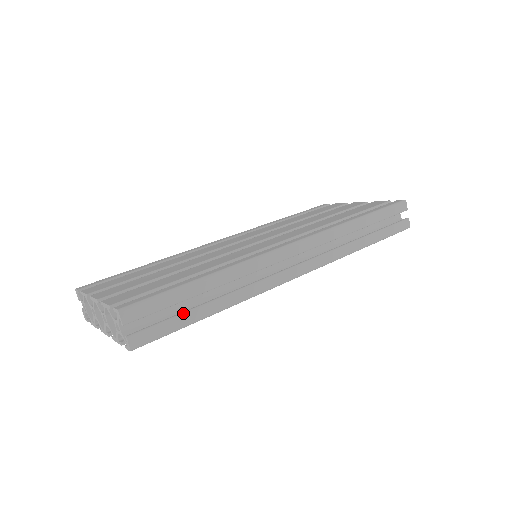
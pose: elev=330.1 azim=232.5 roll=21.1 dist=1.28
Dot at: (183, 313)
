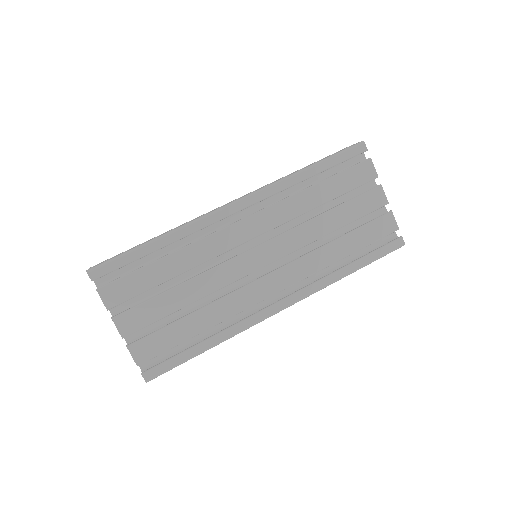
Dot at: occluded
